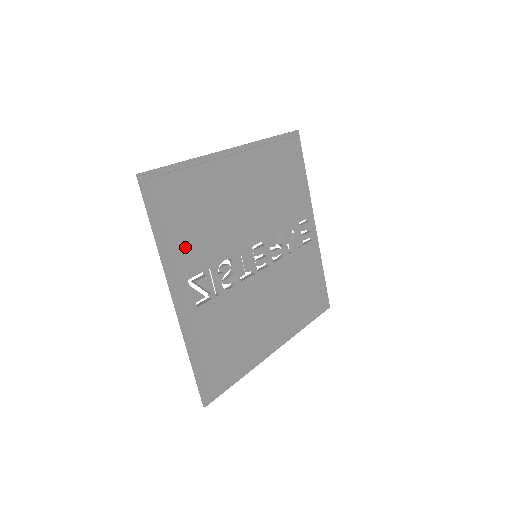
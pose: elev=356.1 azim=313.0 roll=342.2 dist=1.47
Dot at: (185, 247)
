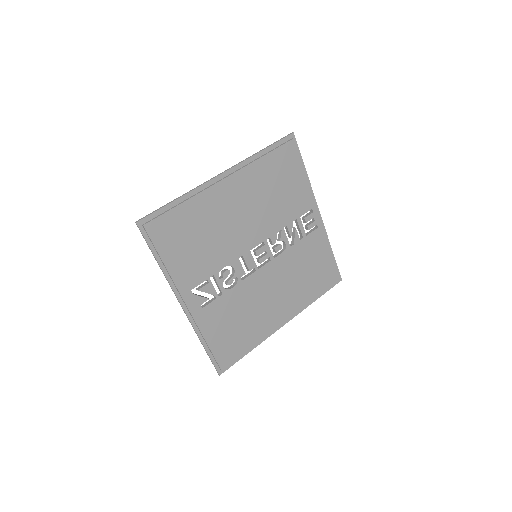
Dot at: (185, 267)
